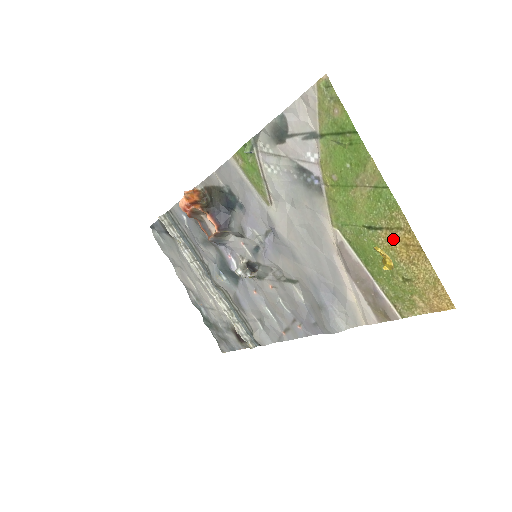
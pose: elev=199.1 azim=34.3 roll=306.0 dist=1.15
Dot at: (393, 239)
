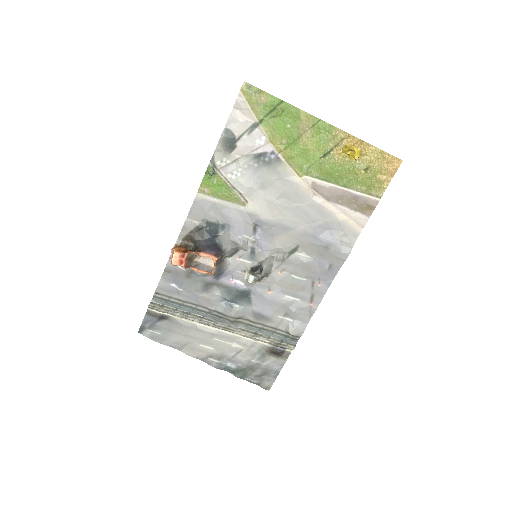
Dot at: occluded
